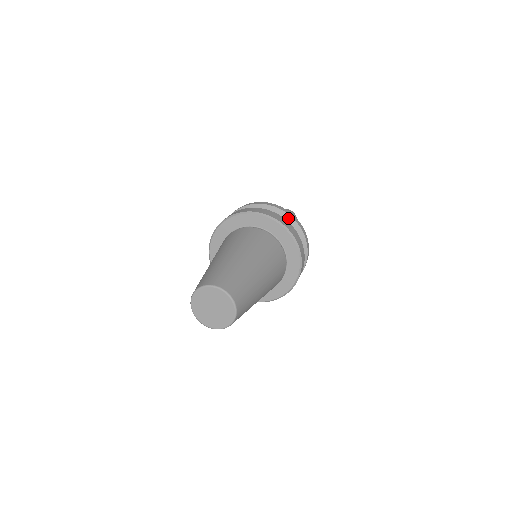
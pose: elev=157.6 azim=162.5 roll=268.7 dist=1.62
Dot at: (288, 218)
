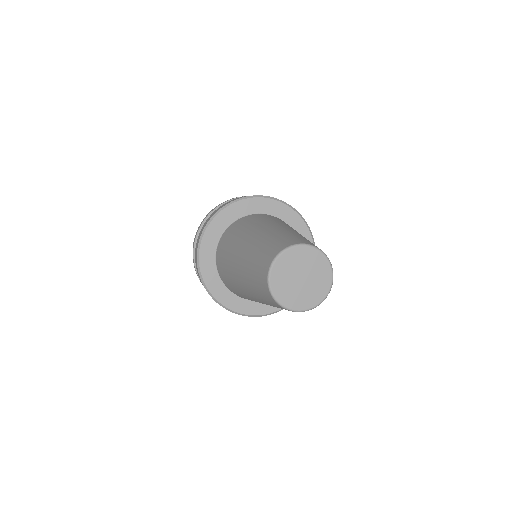
Dot at: occluded
